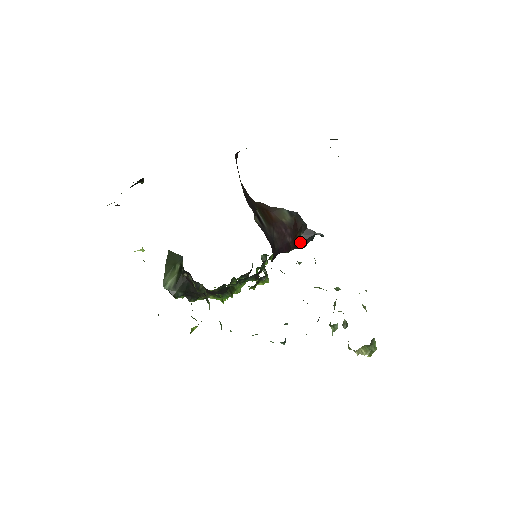
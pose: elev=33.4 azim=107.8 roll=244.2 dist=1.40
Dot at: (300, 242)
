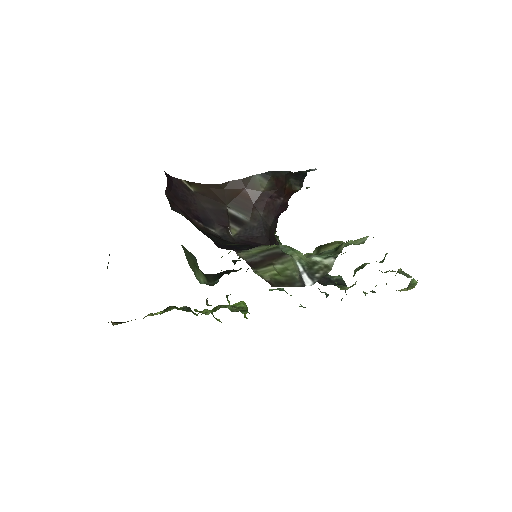
Dot at: (294, 188)
